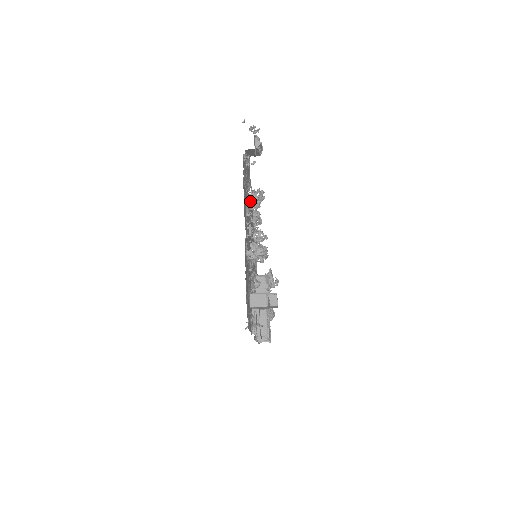
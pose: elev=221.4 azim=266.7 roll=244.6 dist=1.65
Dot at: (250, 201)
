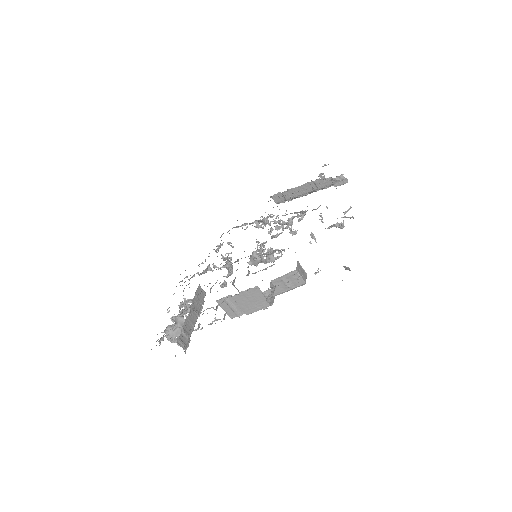
Dot at: occluded
